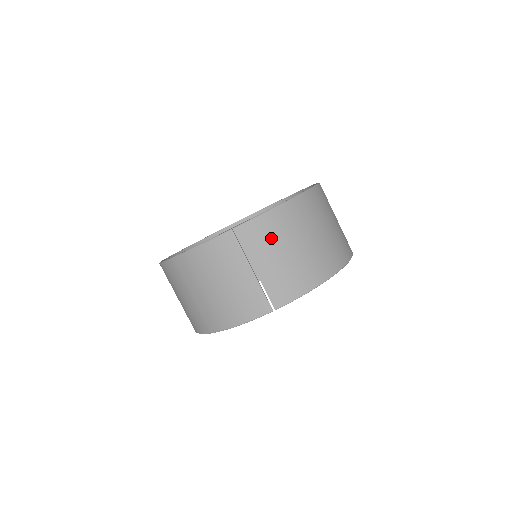
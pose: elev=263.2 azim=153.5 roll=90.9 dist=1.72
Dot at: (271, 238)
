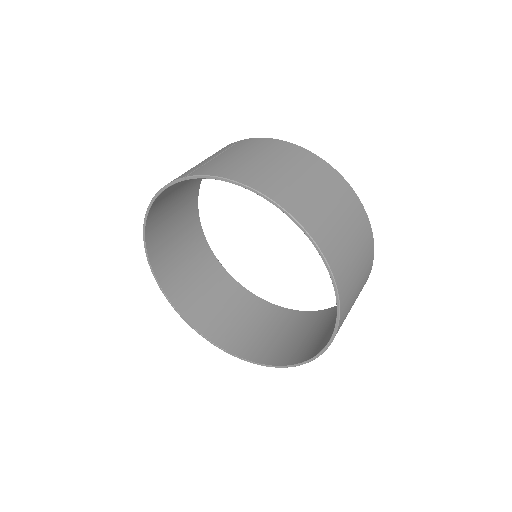
Dot at: (253, 147)
